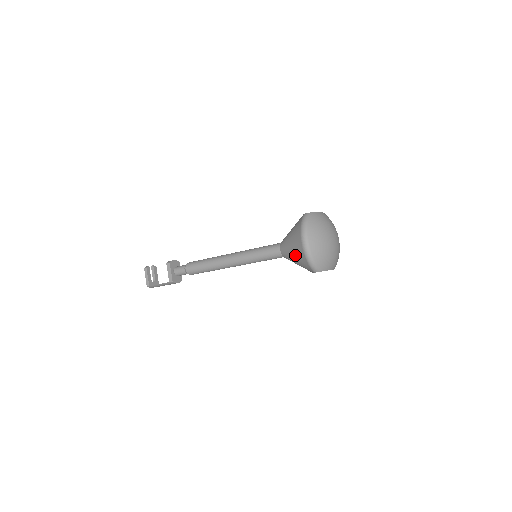
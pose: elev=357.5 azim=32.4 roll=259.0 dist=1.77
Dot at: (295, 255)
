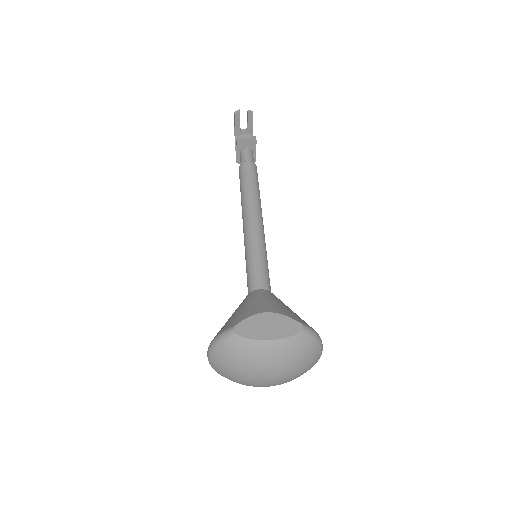
Dot at: occluded
